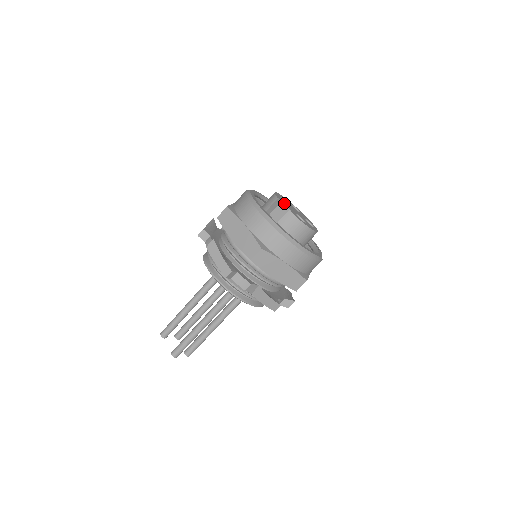
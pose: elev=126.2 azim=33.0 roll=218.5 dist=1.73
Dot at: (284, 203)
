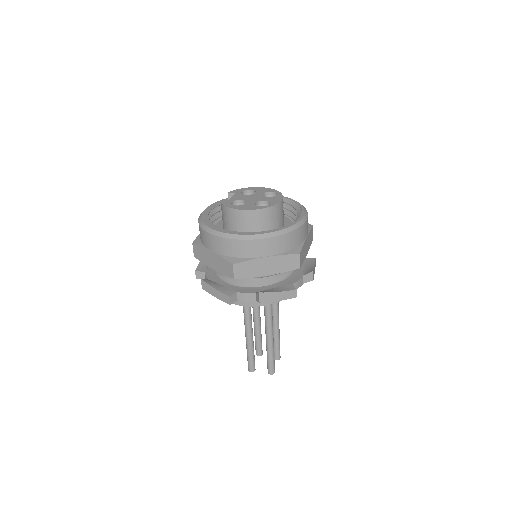
Dot at: (234, 195)
